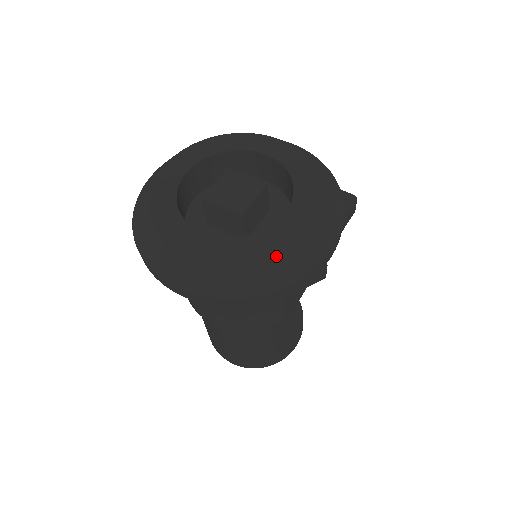
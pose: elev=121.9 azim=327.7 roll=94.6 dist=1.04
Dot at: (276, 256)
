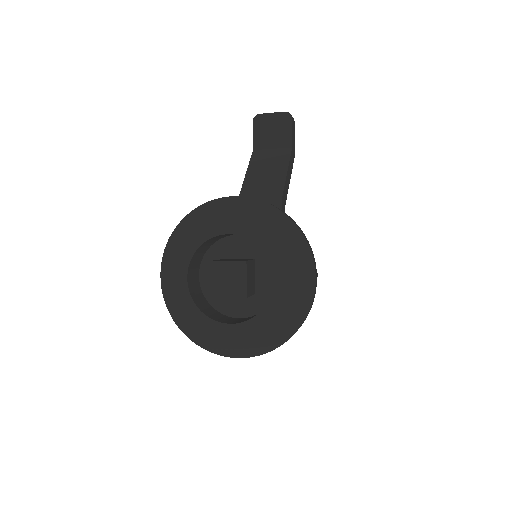
Dot at: (287, 316)
